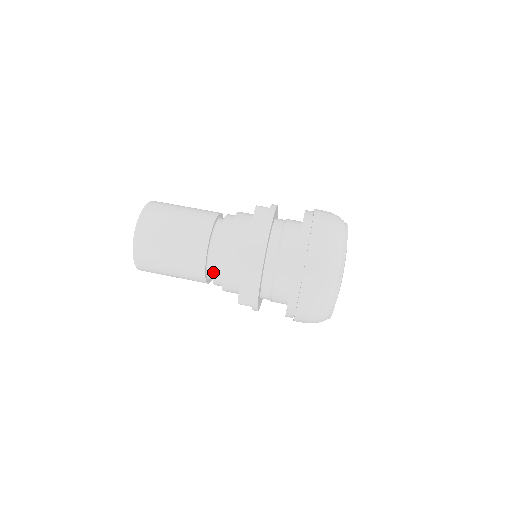
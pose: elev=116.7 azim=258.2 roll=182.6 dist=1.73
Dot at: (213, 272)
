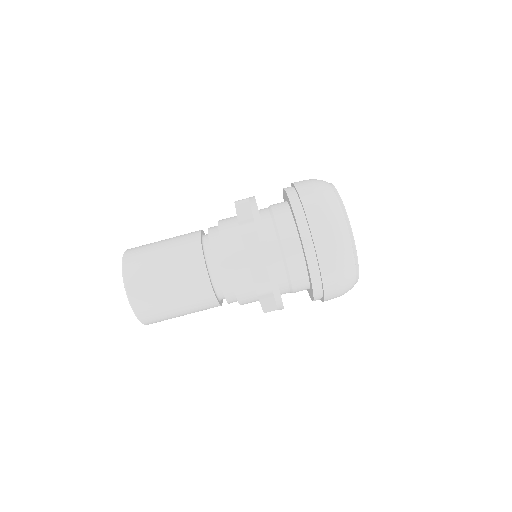
Dot at: (228, 302)
